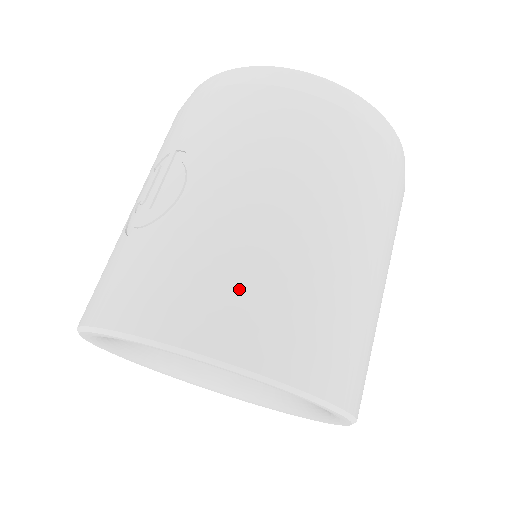
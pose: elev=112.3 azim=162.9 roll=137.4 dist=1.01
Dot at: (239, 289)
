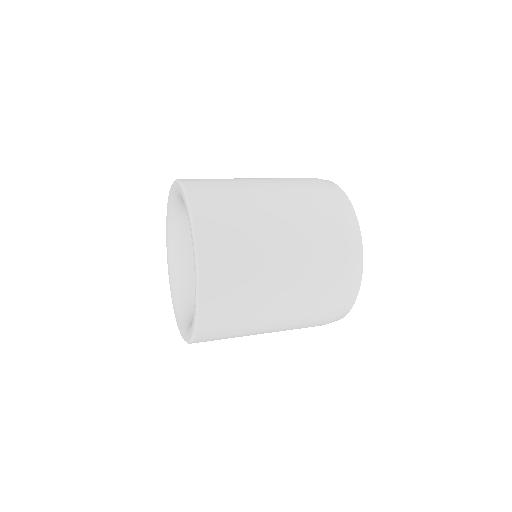
Dot at: occluded
